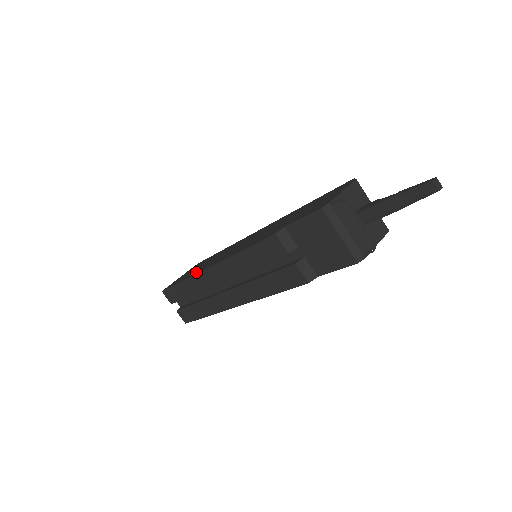
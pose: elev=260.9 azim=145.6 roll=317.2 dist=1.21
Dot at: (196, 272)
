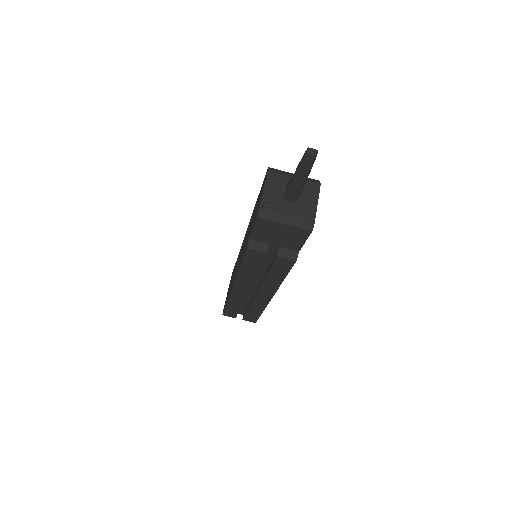
Dot at: occluded
